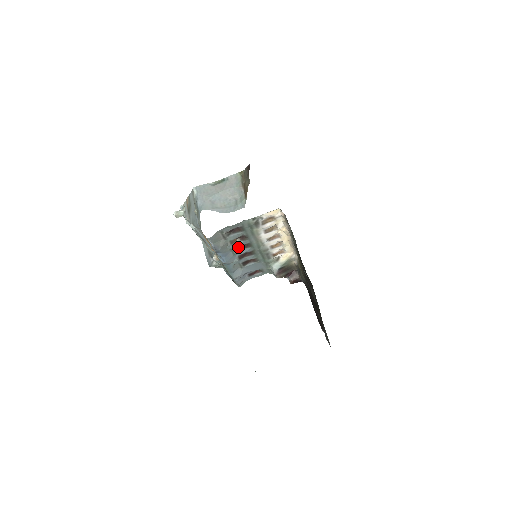
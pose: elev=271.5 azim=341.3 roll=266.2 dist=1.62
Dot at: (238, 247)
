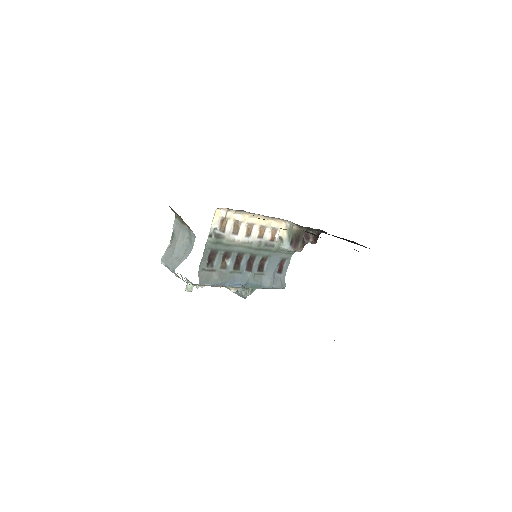
Dot at: (235, 265)
